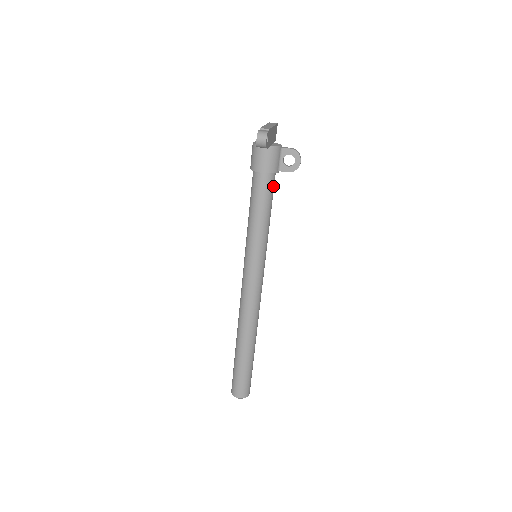
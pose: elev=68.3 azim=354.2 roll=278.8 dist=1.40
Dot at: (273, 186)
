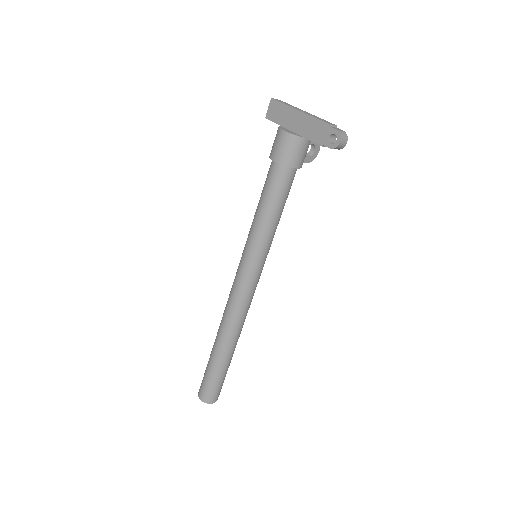
Dot at: occluded
